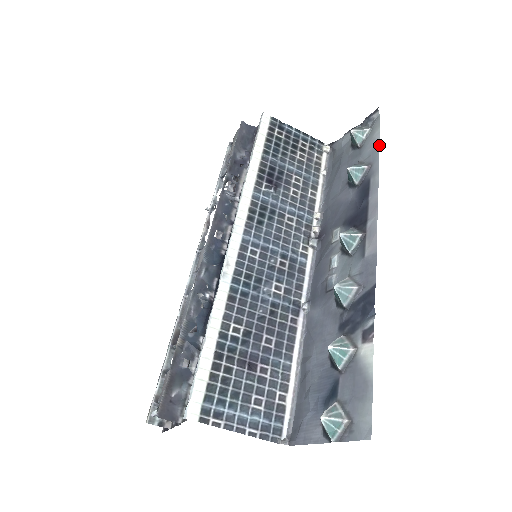
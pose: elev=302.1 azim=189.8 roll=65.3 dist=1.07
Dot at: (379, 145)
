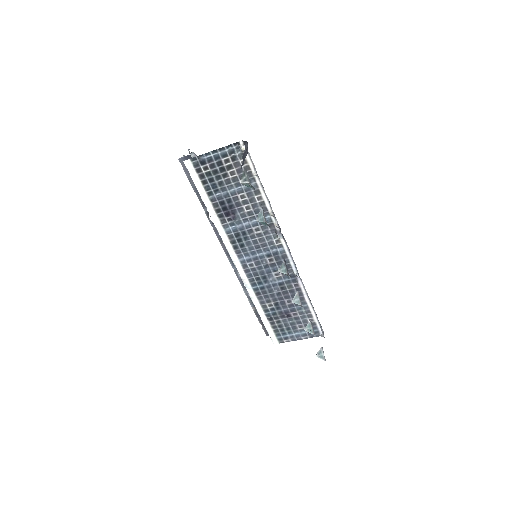
Dot at: occluded
